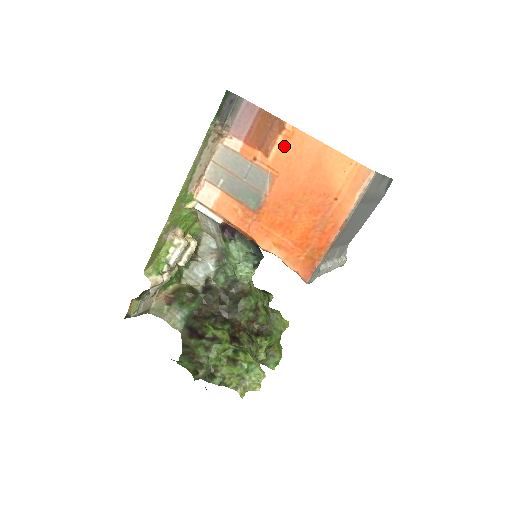
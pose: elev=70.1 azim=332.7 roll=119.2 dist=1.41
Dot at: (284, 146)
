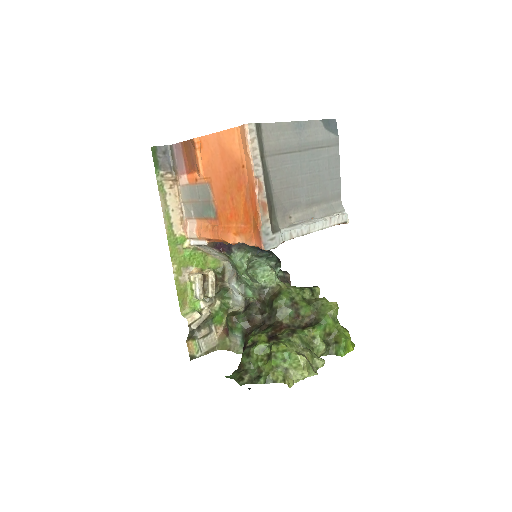
Dot at: (202, 156)
